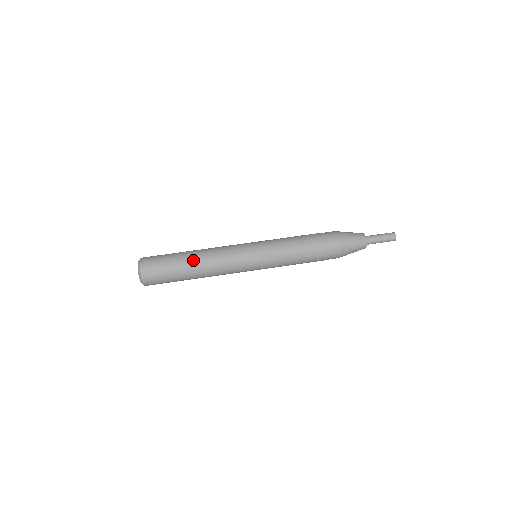
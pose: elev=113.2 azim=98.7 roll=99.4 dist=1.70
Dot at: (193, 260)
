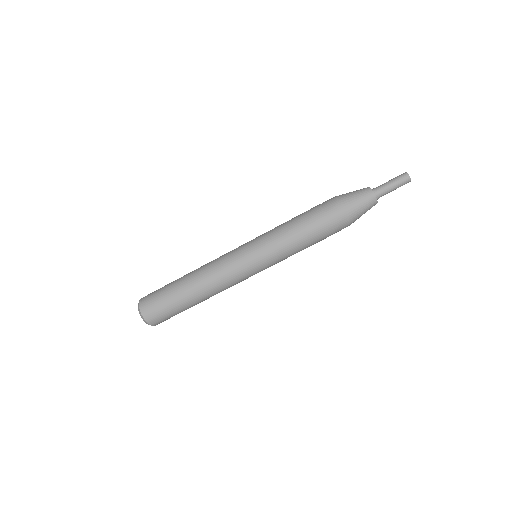
Dot at: (189, 285)
